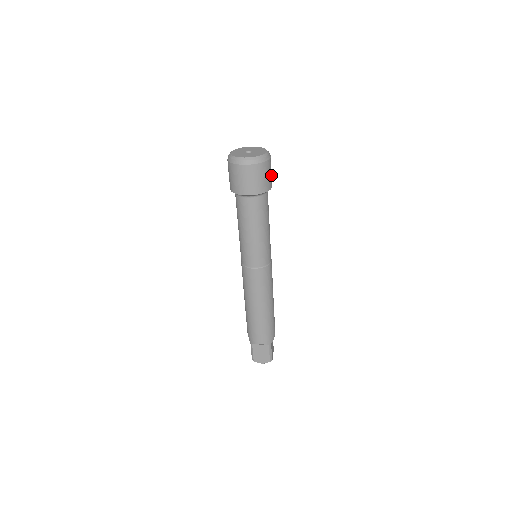
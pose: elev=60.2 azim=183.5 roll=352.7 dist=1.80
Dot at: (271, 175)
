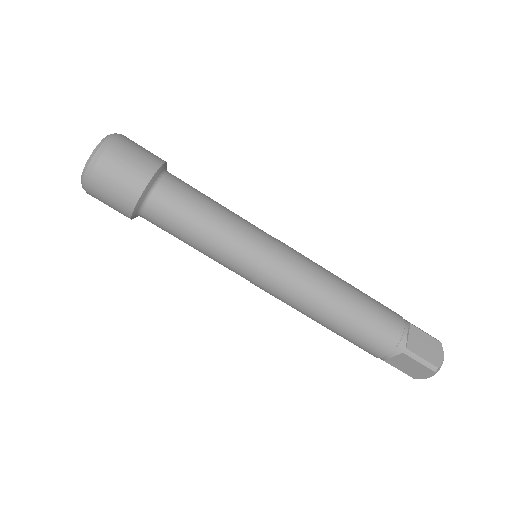
Dot at: occluded
